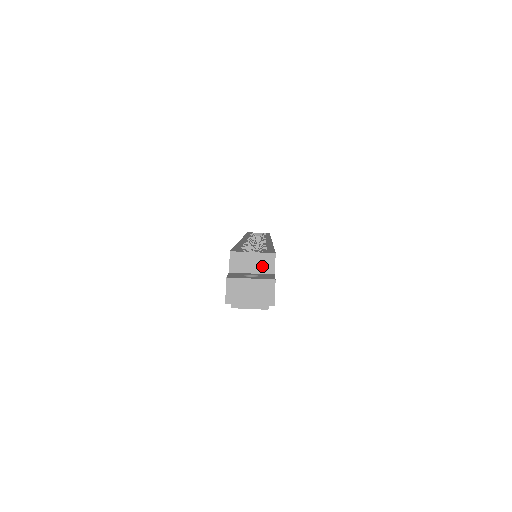
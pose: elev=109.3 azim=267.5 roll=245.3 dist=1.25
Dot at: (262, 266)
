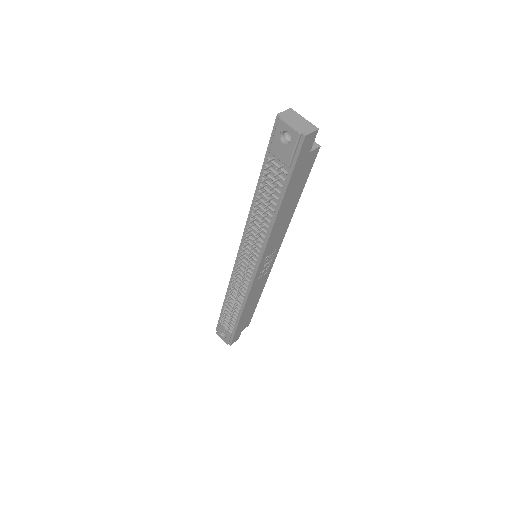
Dot at: occluded
